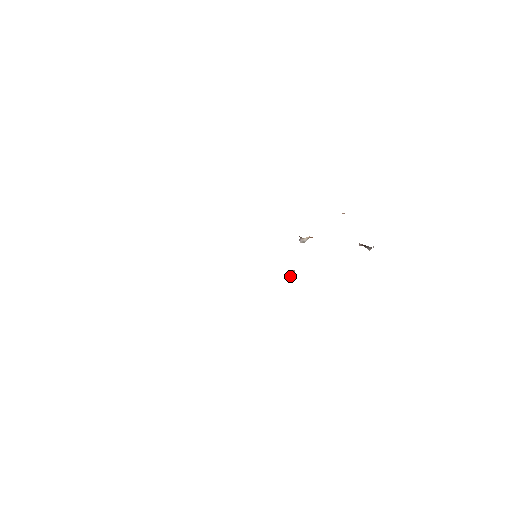
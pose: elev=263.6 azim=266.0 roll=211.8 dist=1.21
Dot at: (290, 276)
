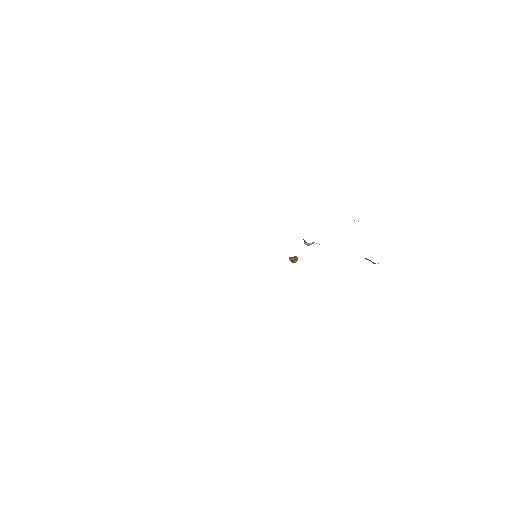
Dot at: (292, 260)
